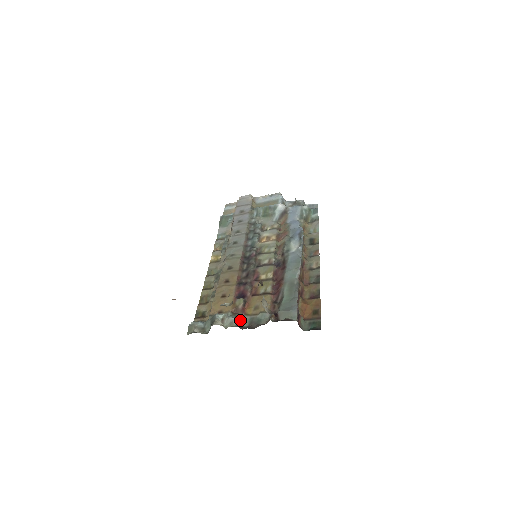
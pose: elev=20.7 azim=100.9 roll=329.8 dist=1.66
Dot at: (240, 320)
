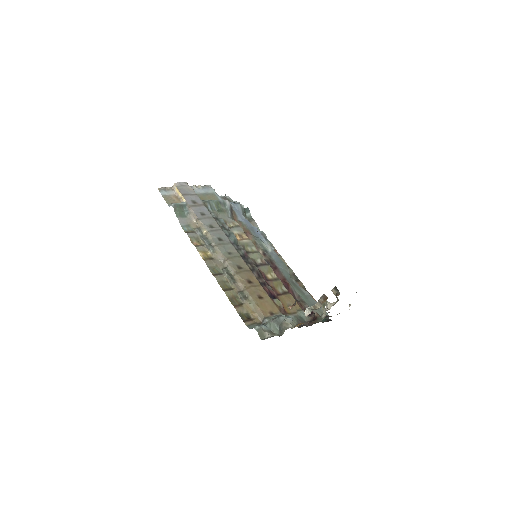
Dot at: occluded
